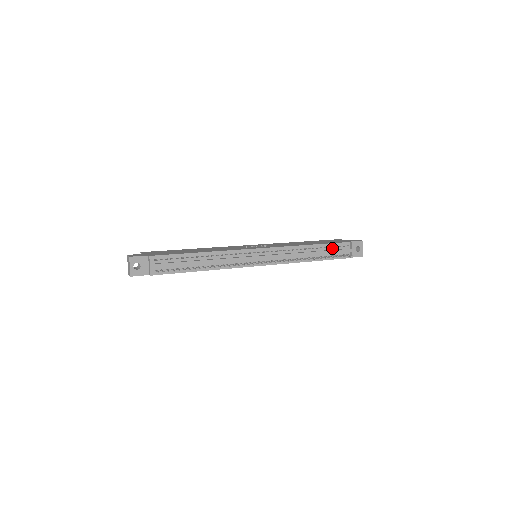
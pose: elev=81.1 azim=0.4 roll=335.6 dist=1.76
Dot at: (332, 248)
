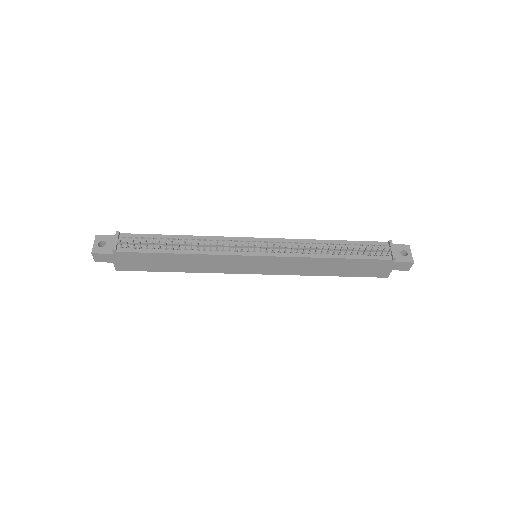
Dot at: (361, 246)
